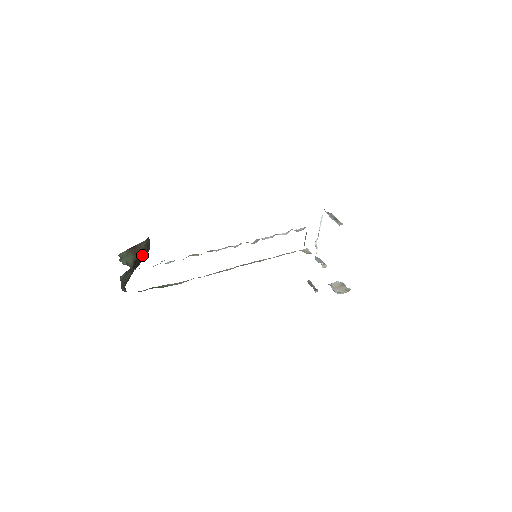
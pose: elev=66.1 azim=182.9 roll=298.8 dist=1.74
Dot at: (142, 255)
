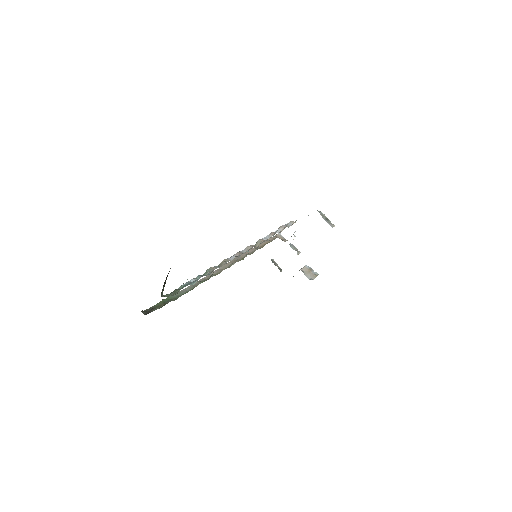
Dot at: occluded
